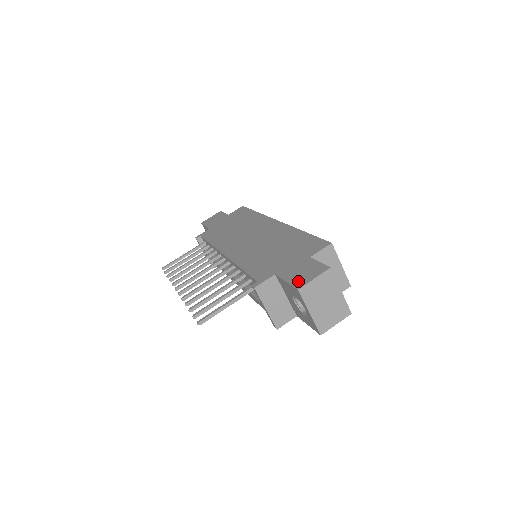
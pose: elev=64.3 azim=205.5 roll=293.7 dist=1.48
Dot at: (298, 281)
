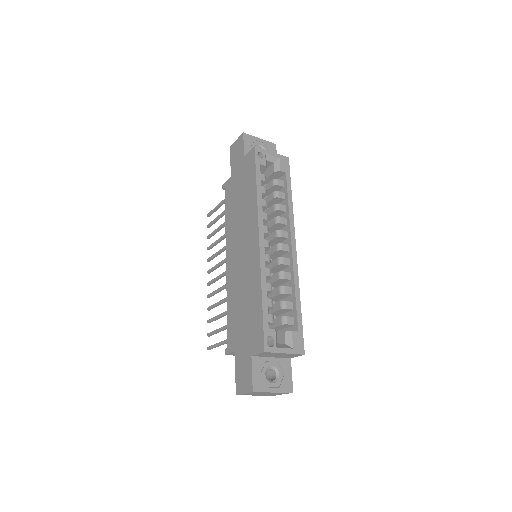
Dot at: (238, 384)
